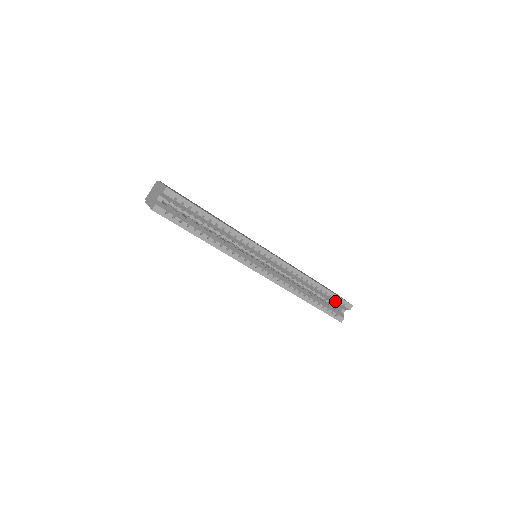
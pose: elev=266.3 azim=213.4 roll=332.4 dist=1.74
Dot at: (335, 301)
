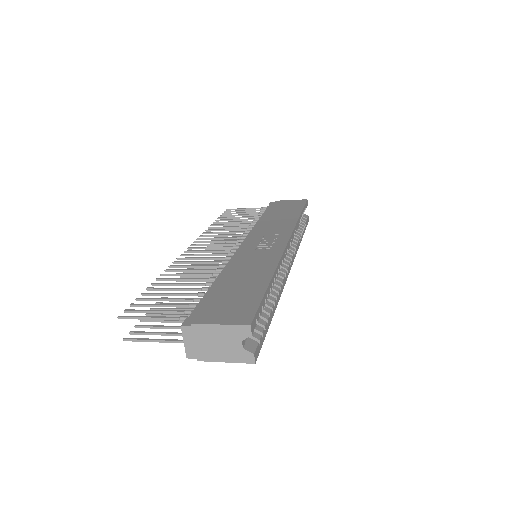
Dot at: occluded
